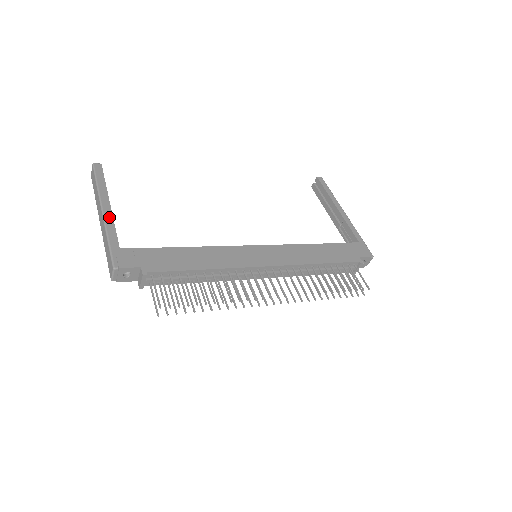
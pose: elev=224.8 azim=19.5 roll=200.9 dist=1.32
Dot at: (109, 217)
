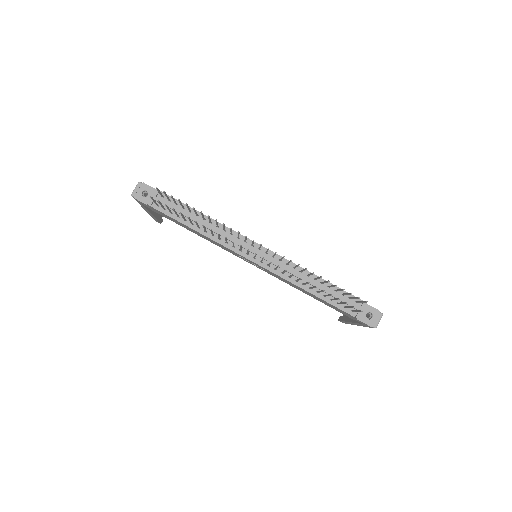
Dot at: occluded
